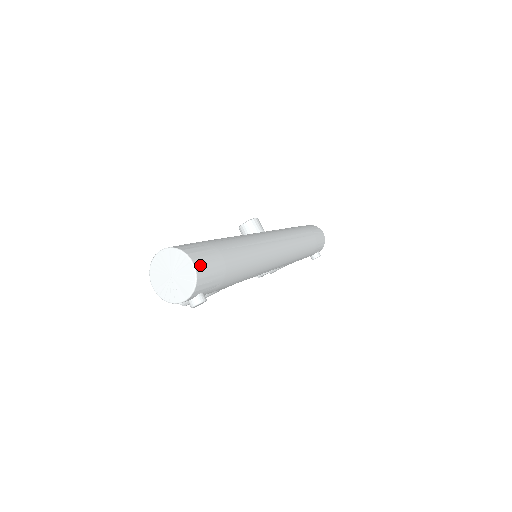
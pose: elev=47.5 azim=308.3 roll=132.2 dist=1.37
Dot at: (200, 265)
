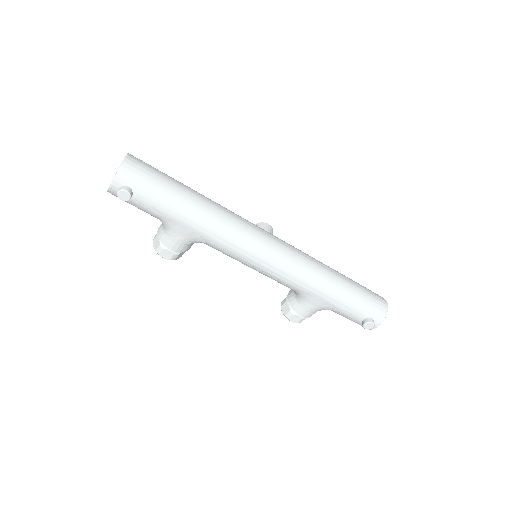
Dot at: (132, 162)
